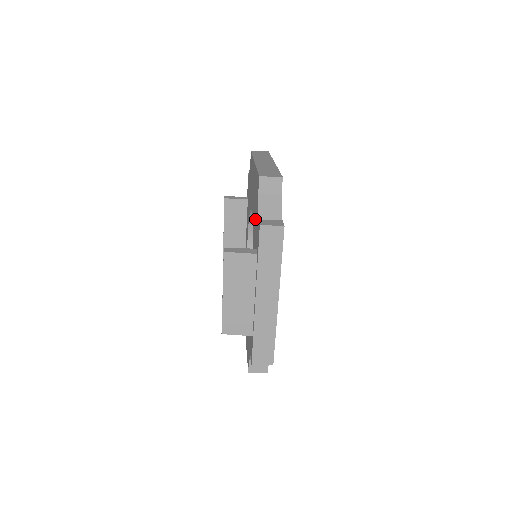
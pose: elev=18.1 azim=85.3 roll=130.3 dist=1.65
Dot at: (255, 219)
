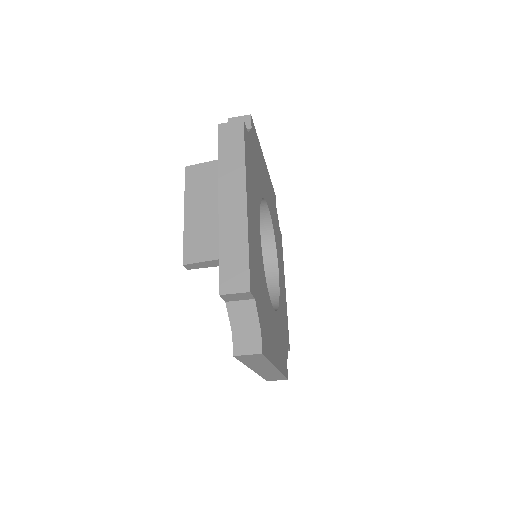
Dot at: occluded
